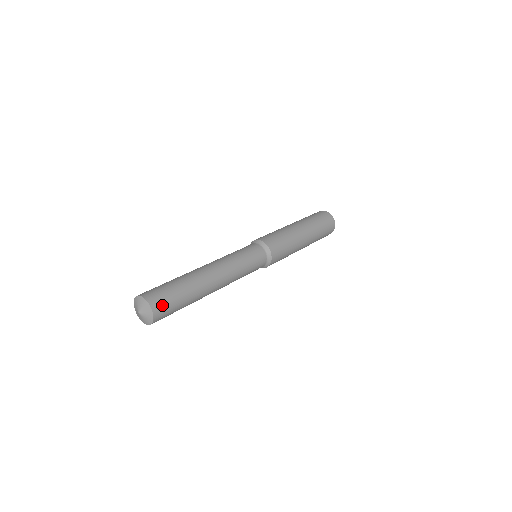
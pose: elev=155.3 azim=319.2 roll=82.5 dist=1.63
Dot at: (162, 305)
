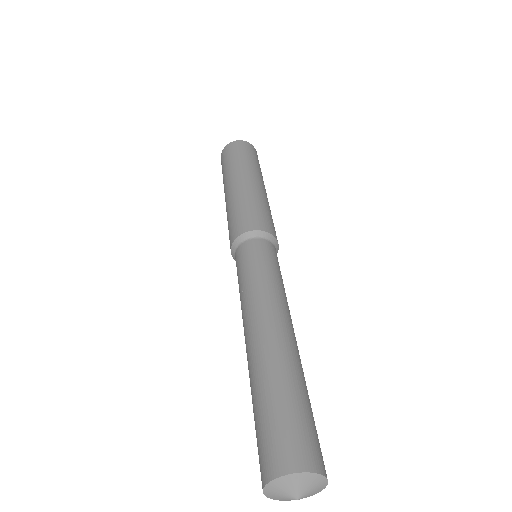
Dot at: occluded
